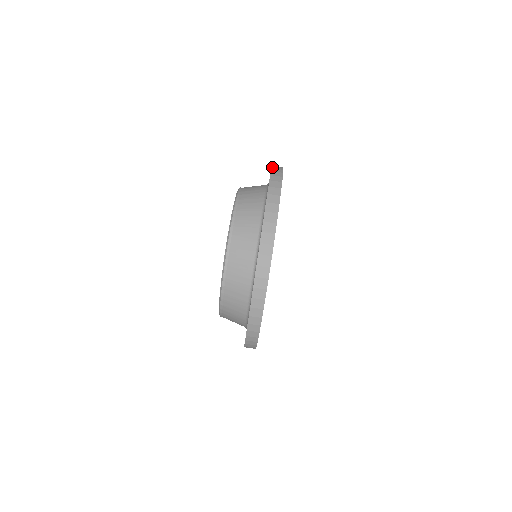
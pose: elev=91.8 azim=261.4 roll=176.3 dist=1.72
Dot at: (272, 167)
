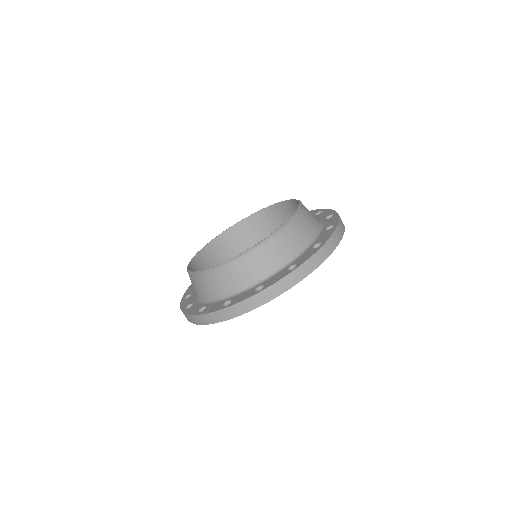
Dot at: (324, 209)
